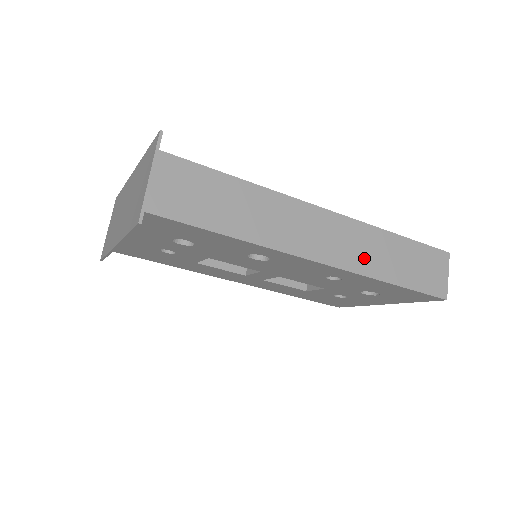
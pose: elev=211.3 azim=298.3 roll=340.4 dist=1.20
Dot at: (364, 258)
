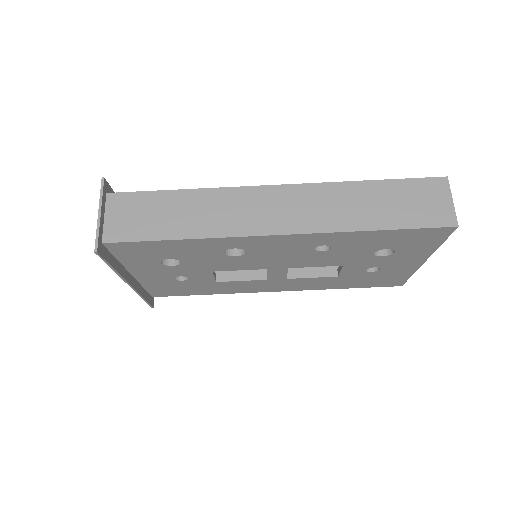
Dot at: (331, 215)
